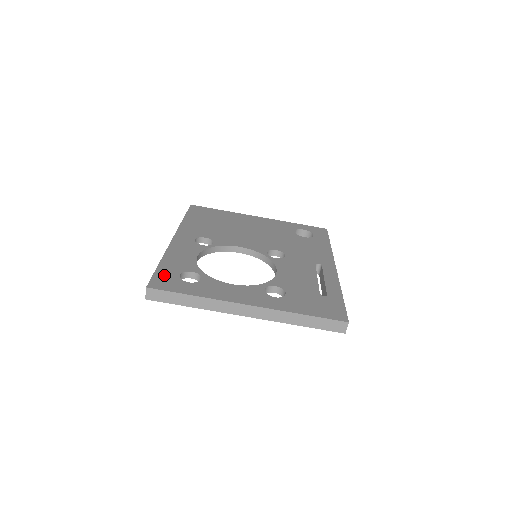
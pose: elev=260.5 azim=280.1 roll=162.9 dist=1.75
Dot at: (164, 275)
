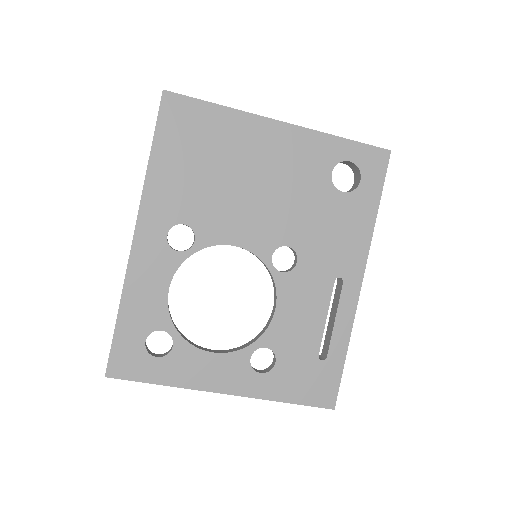
Dot at: (125, 346)
